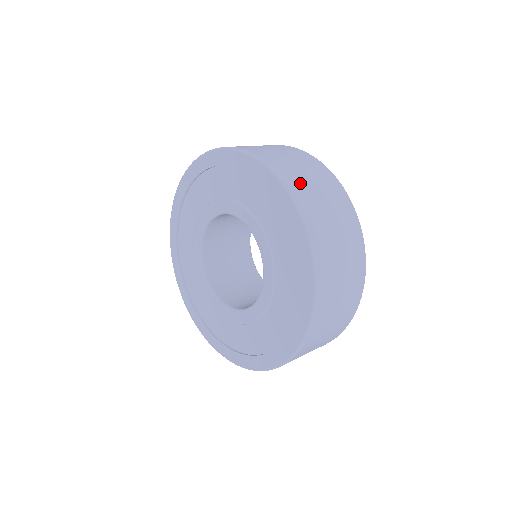
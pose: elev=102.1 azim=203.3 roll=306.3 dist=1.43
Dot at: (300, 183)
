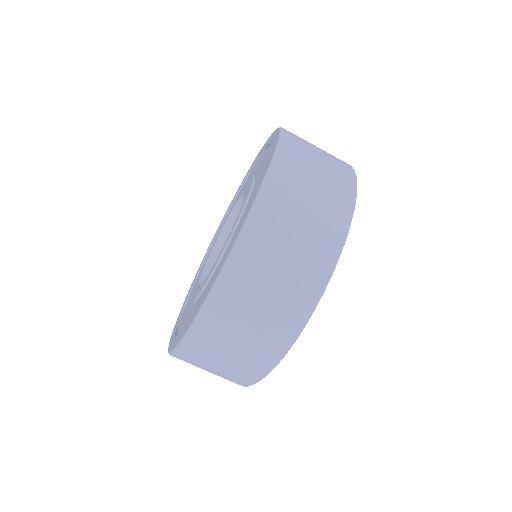
Dot at: occluded
